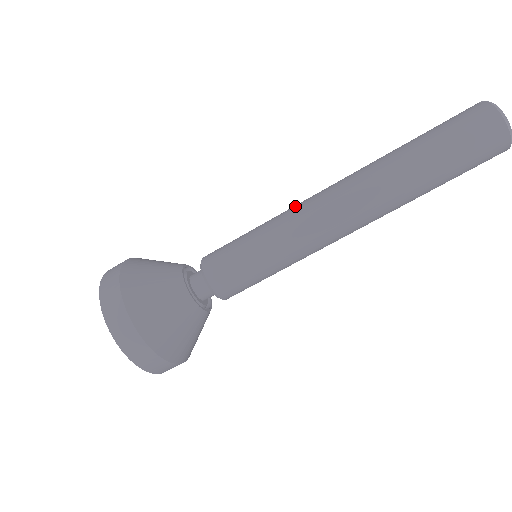
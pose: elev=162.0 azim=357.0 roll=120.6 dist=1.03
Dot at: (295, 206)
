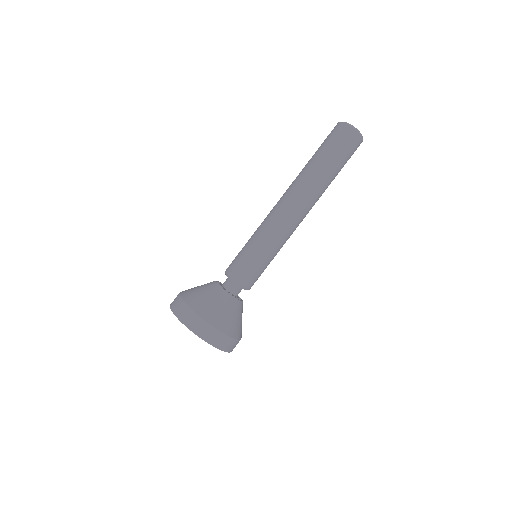
Dot at: (268, 218)
